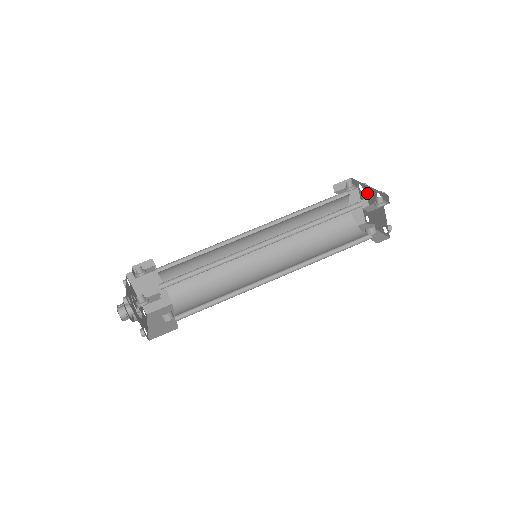
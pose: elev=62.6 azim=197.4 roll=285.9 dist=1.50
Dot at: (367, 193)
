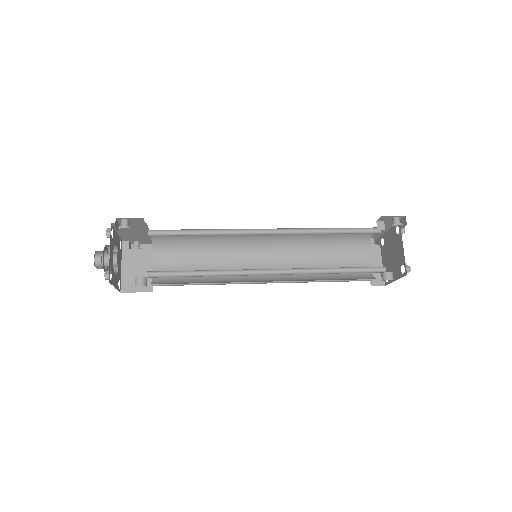
Dot at: (387, 240)
